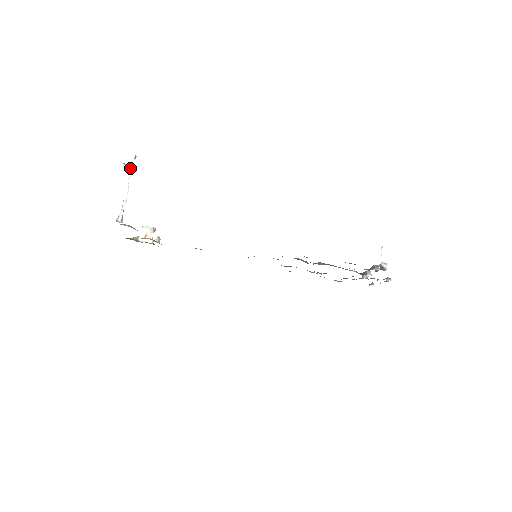
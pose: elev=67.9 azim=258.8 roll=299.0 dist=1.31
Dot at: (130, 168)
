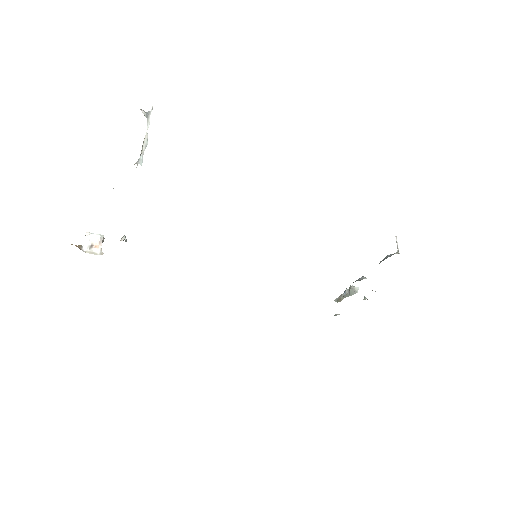
Dot at: (148, 115)
